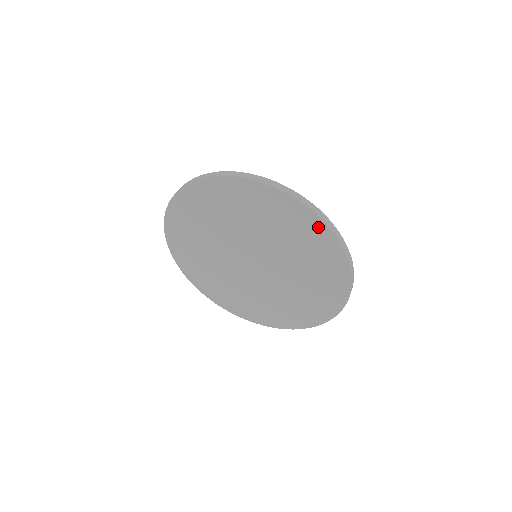
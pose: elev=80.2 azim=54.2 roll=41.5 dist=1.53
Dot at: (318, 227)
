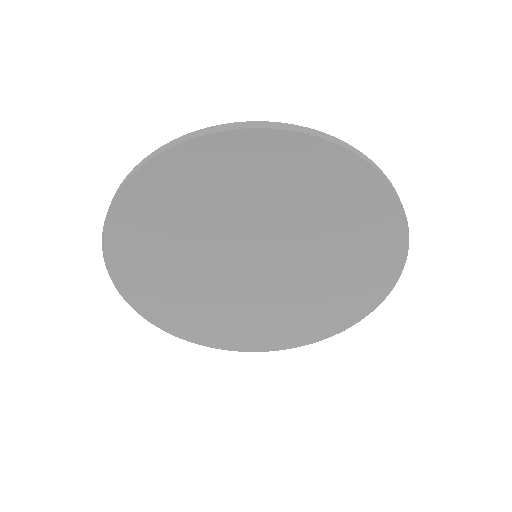
Dot at: (350, 169)
